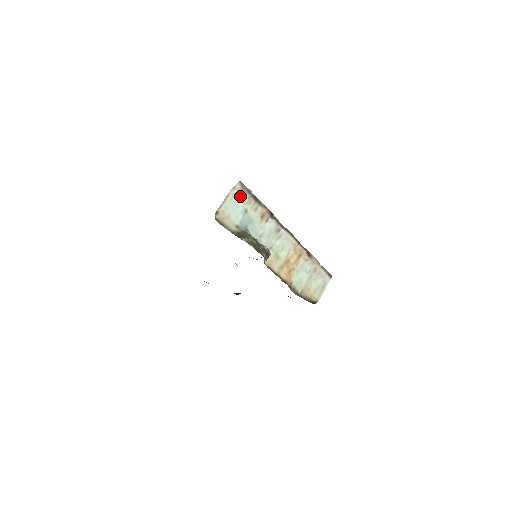
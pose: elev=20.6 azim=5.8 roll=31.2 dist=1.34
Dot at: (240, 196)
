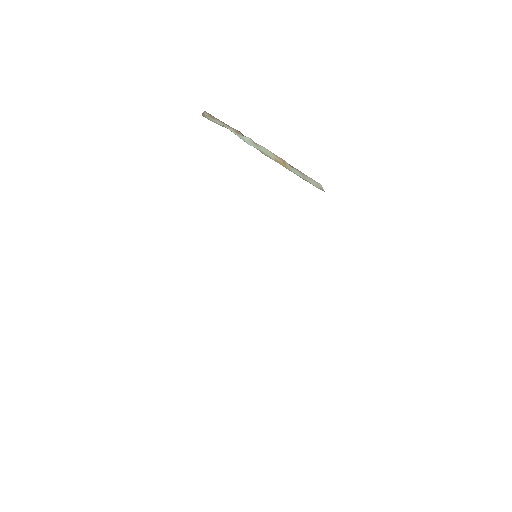
Dot at: (212, 118)
